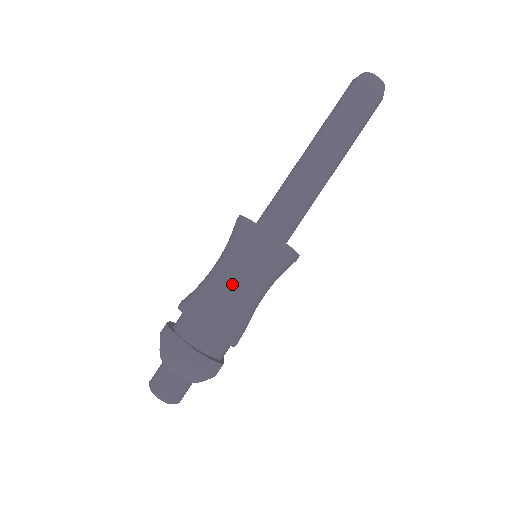
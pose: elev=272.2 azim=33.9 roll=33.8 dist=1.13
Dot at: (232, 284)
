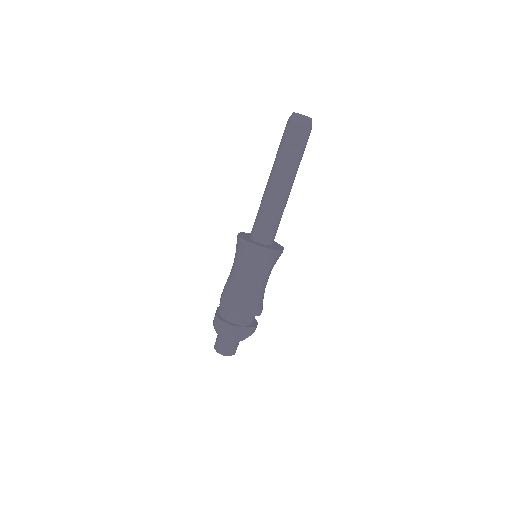
Dot at: (263, 285)
